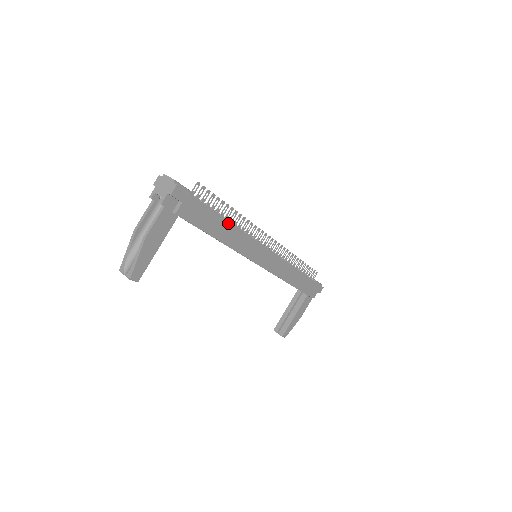
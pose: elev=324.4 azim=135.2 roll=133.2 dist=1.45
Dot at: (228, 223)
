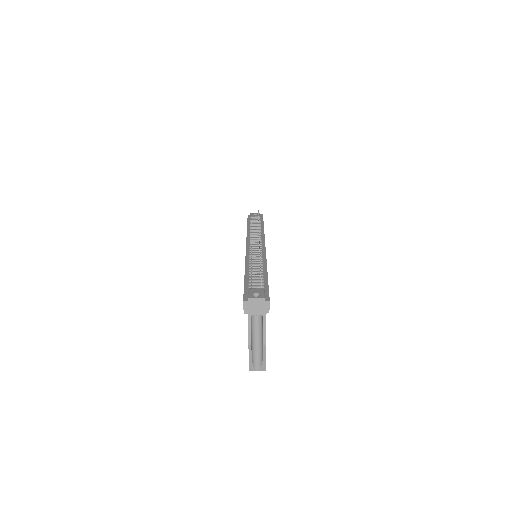
Dot at: occluded
